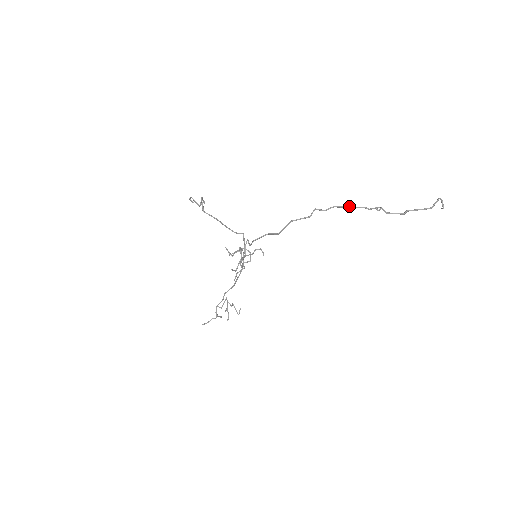
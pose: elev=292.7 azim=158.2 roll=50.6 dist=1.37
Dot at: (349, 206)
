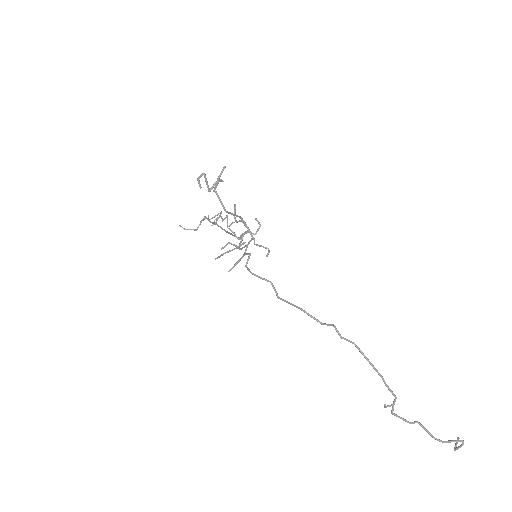
Dot at: (369, 361)
